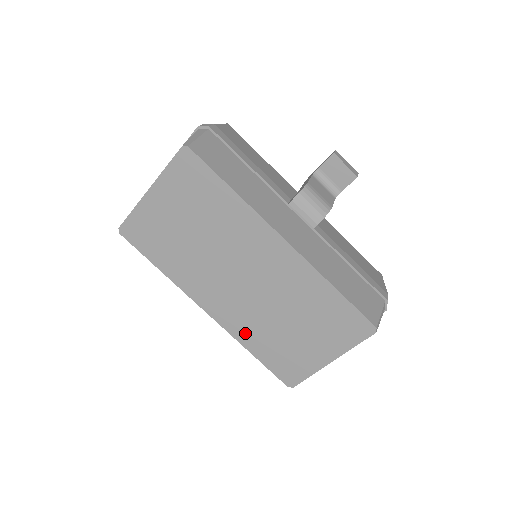
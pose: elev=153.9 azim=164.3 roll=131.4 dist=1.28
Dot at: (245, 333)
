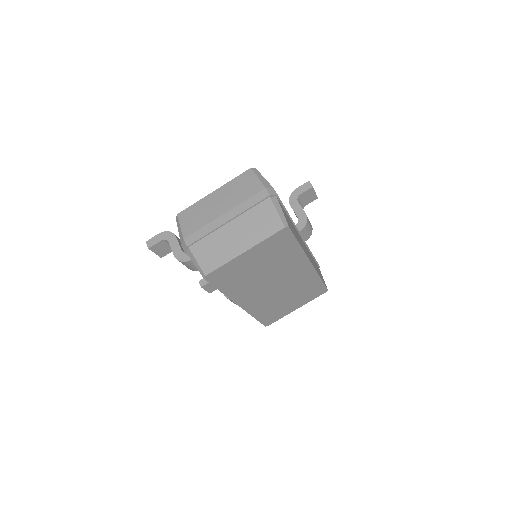
Dot at: (258, 310)
